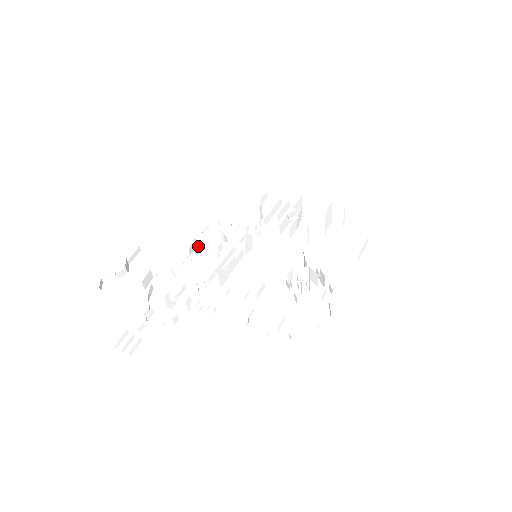
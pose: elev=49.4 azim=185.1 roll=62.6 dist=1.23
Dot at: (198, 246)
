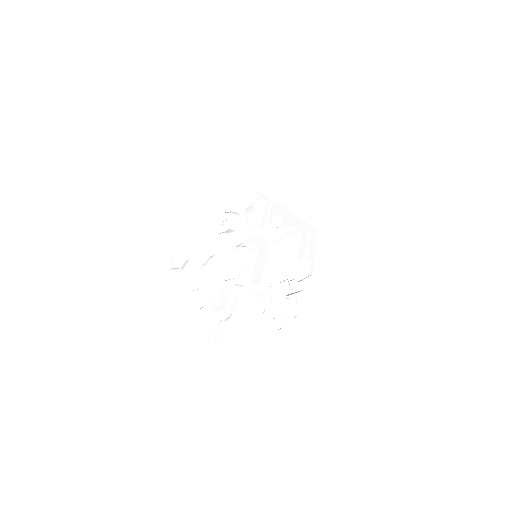
Dot at: (217, 238)
